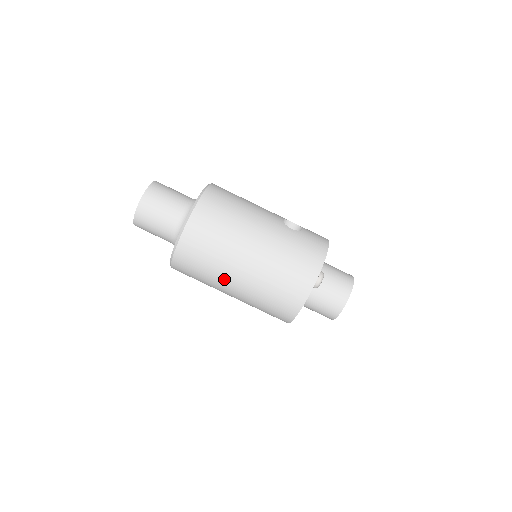
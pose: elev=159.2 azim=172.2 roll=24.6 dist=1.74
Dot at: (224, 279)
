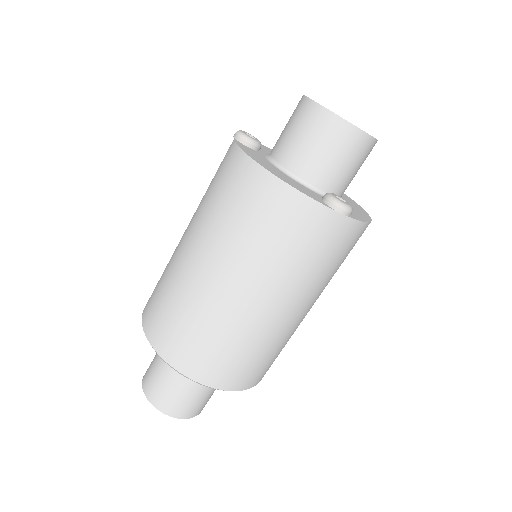
Dot at: (188, 278)
